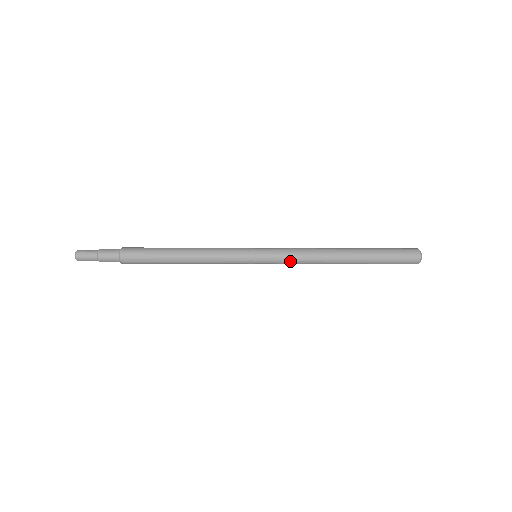
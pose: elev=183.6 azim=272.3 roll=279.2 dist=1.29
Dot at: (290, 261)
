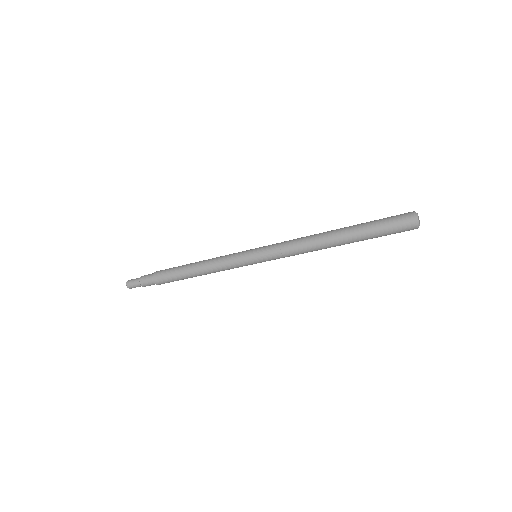
Dot at: (282, 245)
